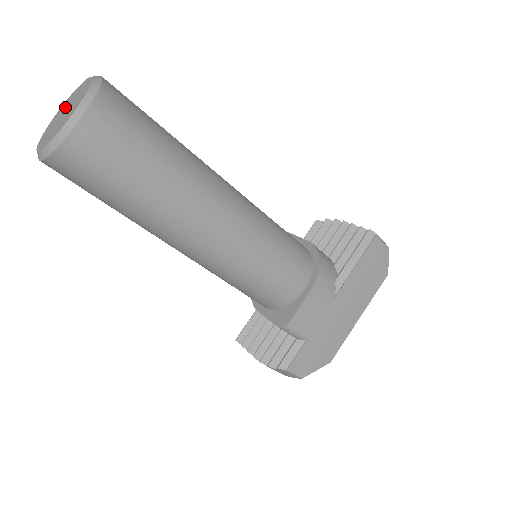
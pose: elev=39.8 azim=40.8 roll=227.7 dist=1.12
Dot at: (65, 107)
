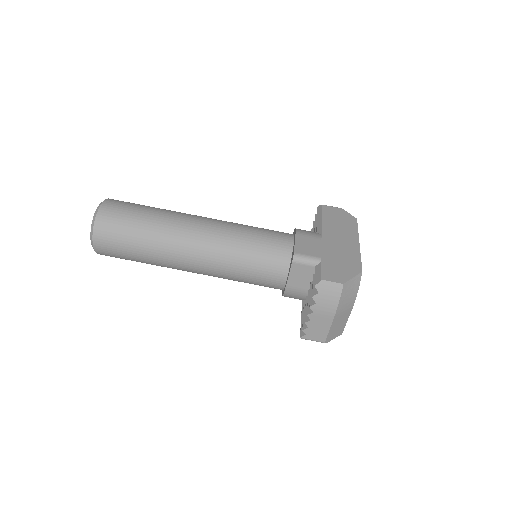
Dot at: occluded
